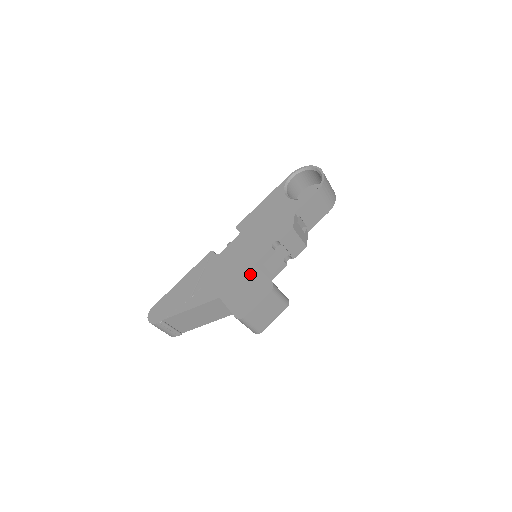
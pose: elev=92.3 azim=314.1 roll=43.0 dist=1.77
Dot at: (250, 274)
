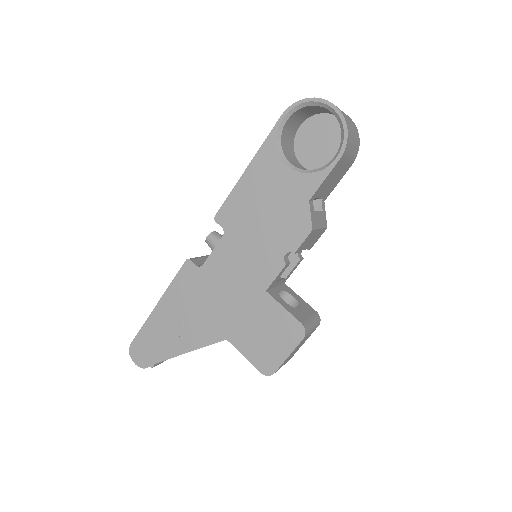
Dot at: (263, 307)
